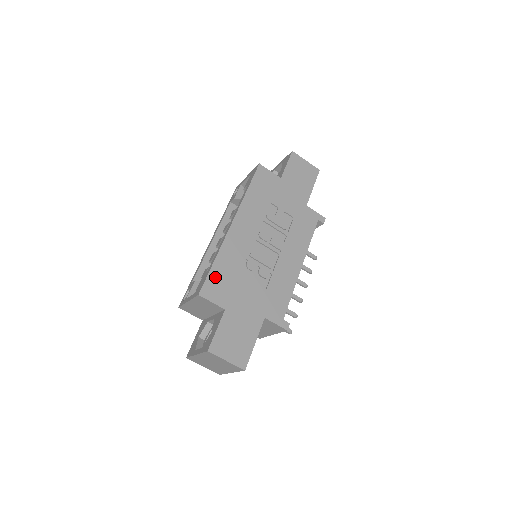
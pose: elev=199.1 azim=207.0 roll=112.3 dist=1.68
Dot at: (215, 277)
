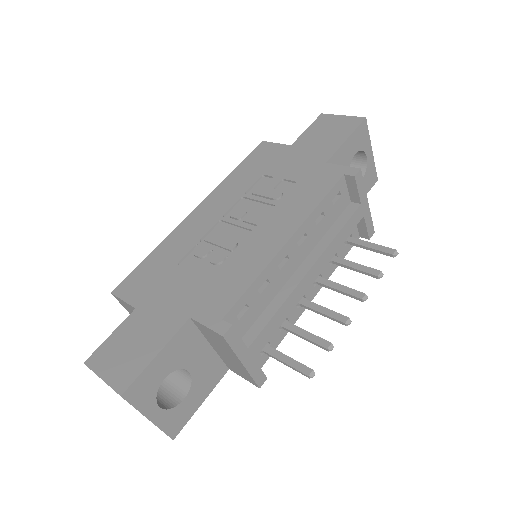
Dot at: (143, 271)
